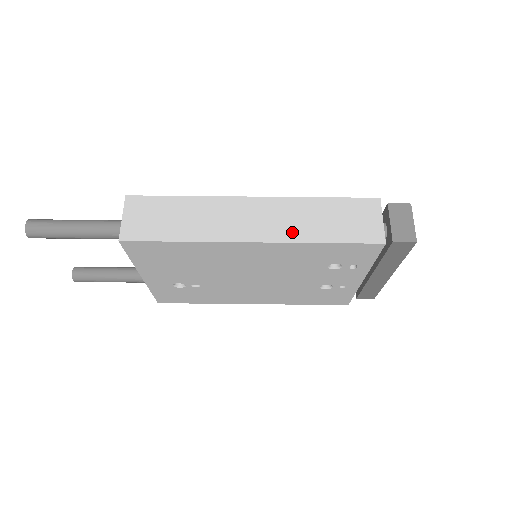
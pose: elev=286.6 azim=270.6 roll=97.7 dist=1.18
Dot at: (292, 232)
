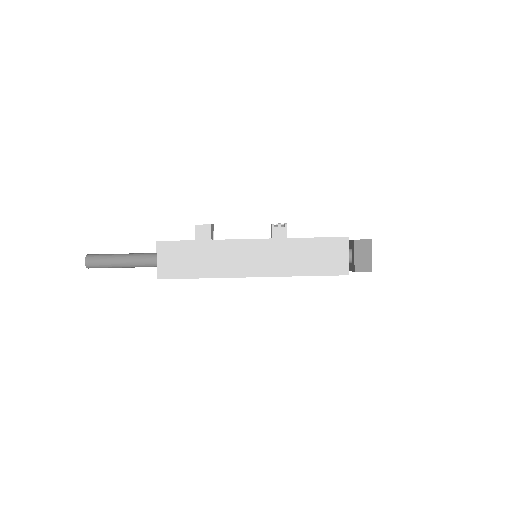
Dot at: (282, 268)
